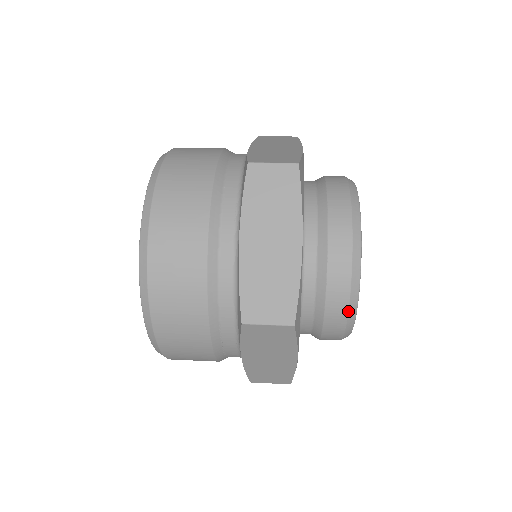
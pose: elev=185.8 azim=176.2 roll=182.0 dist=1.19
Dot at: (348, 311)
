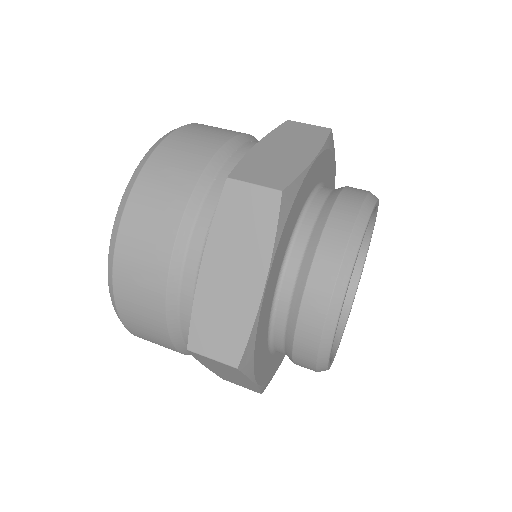
Dot at: (317, 356)
